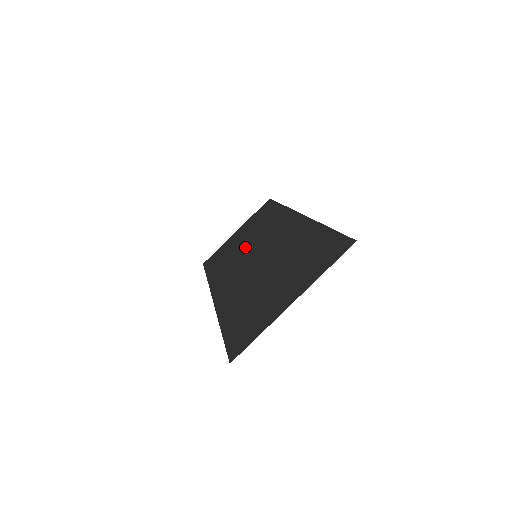
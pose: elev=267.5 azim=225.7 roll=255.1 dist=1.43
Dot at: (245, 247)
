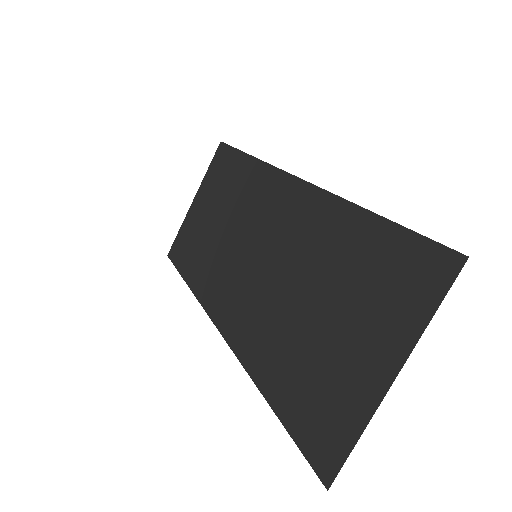
Dot at: (226, 235)
